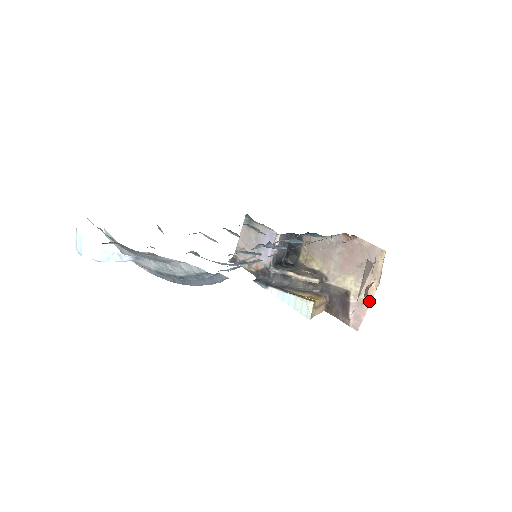
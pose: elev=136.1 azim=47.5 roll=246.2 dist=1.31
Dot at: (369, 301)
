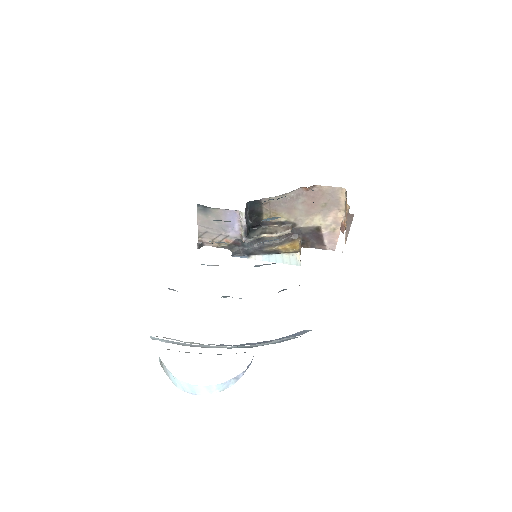
Dot at: (339, 228)
